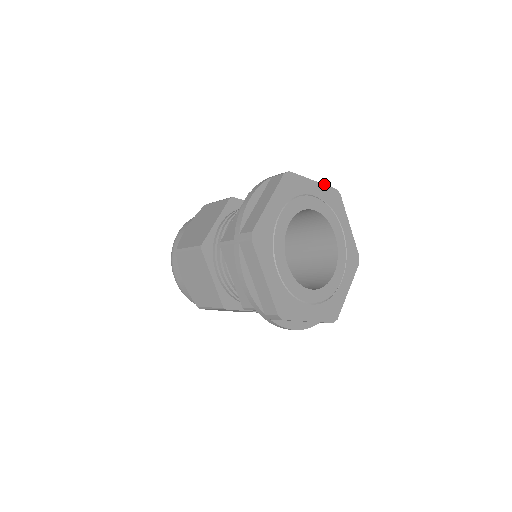
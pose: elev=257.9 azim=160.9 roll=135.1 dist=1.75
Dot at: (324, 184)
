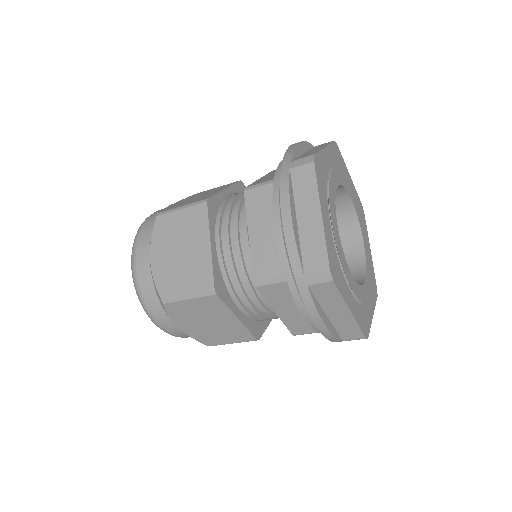
Dot at: (355, 189)
